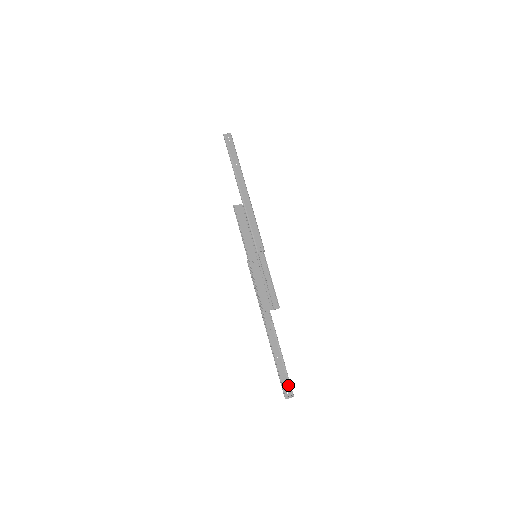
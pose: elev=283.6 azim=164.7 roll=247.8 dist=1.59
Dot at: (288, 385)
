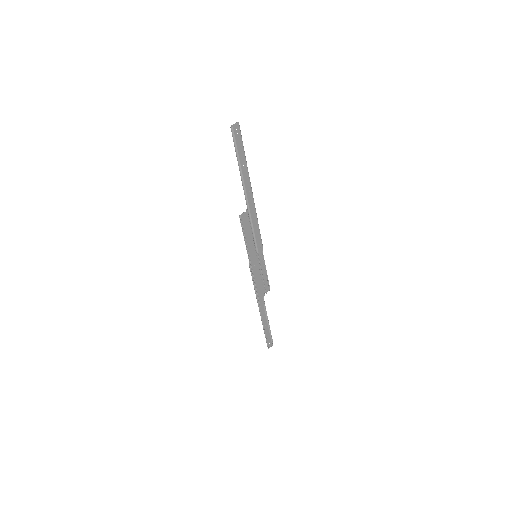
Dot at: (270, 339)
